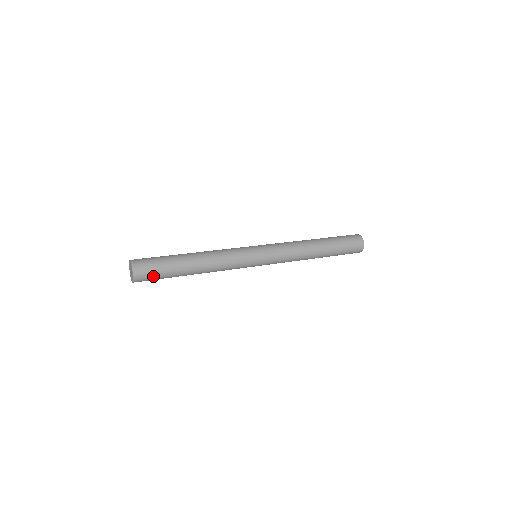
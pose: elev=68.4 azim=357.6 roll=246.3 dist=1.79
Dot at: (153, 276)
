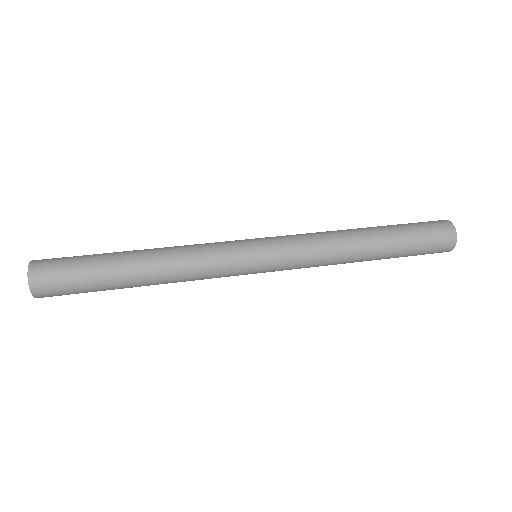
Dot at: (69, 293)
